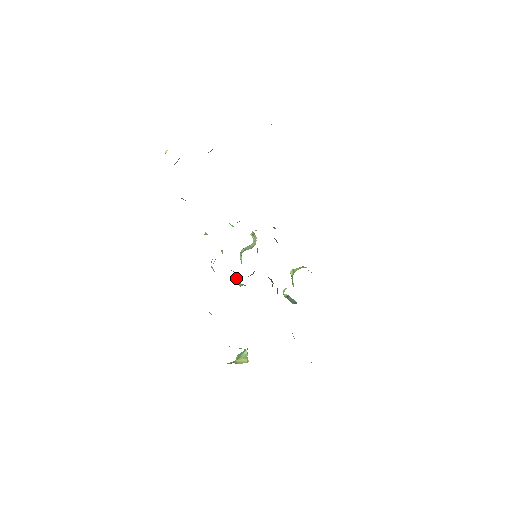
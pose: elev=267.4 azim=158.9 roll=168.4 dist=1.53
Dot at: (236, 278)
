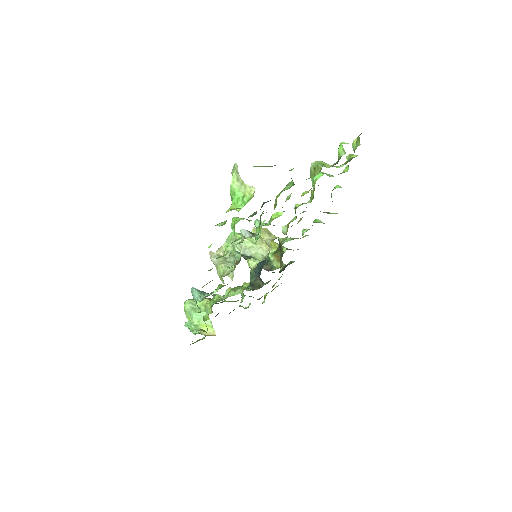
Dot at: occluded
